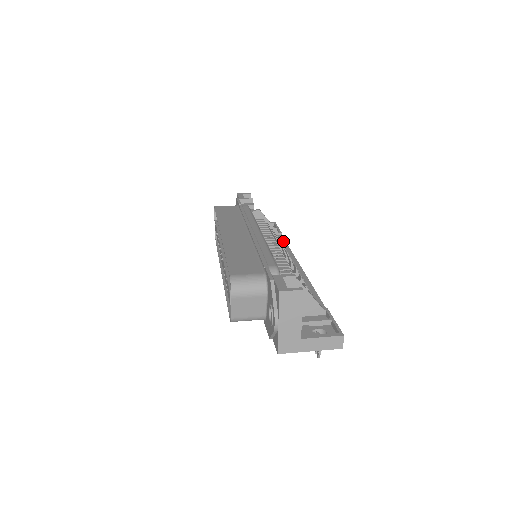
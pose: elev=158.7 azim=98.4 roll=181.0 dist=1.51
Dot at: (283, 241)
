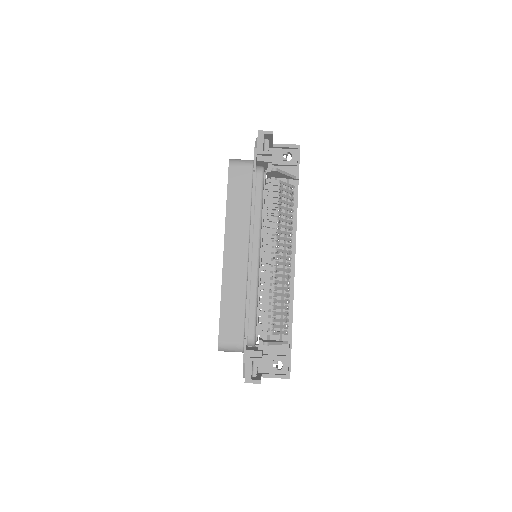
Dot at: (295, 199)
